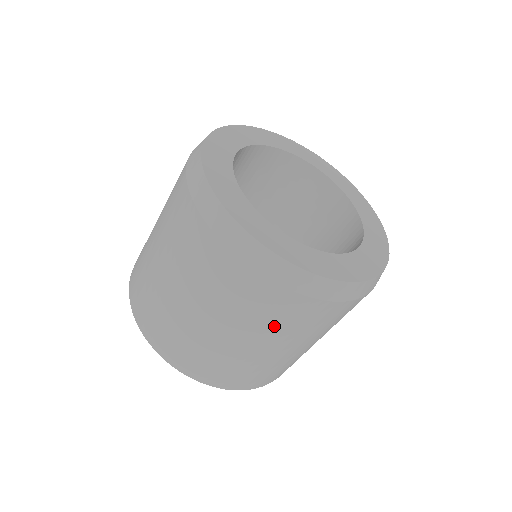
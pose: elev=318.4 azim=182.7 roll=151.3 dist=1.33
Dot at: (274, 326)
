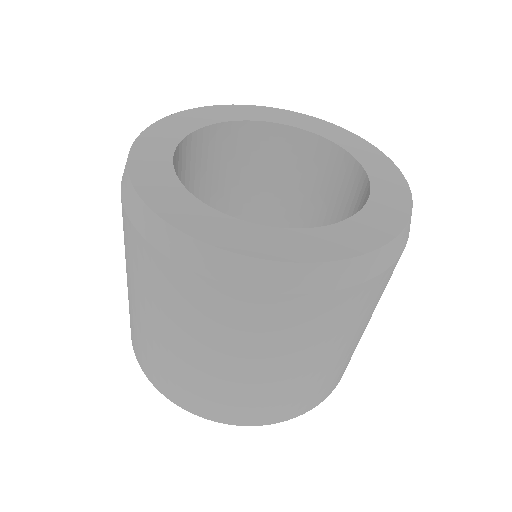
Dot at: (211, 330)
